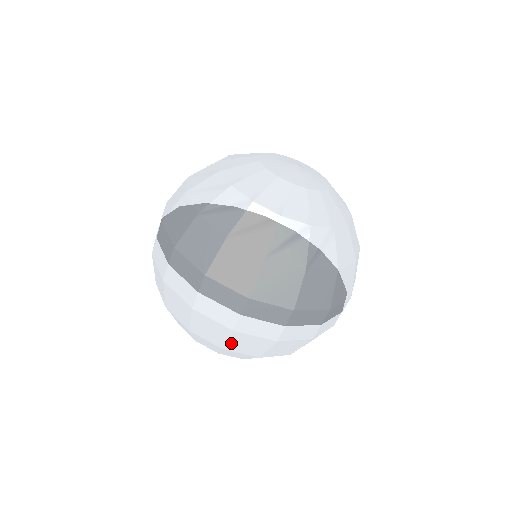
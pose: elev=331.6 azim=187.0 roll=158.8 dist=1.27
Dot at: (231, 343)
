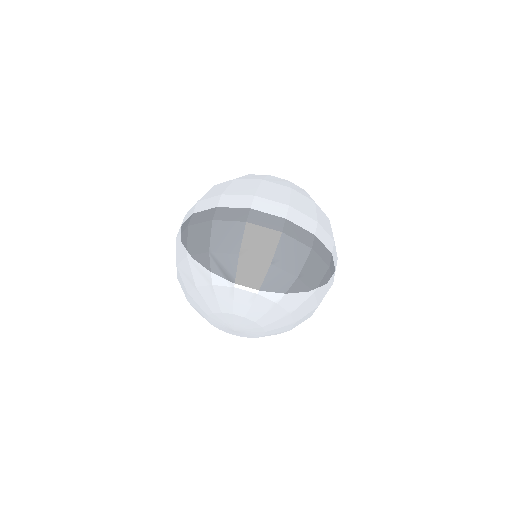
Dot at: (305, 268)
